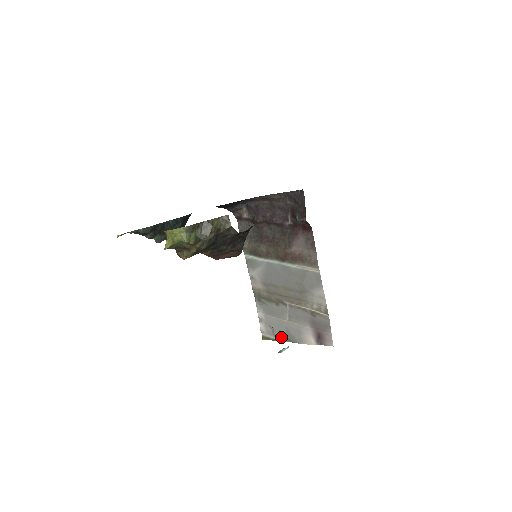
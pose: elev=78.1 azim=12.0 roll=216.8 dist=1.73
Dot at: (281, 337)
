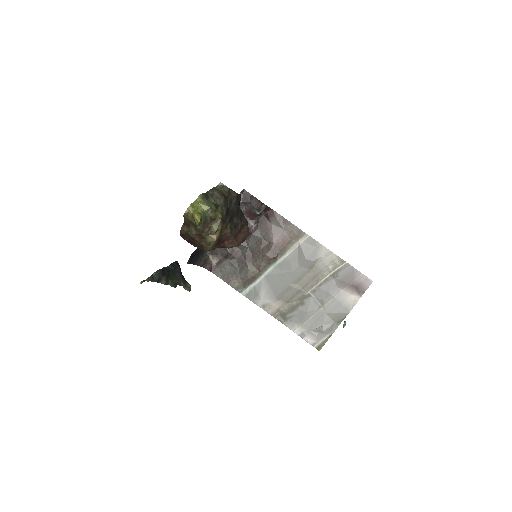
Dot at: (331, 328)
